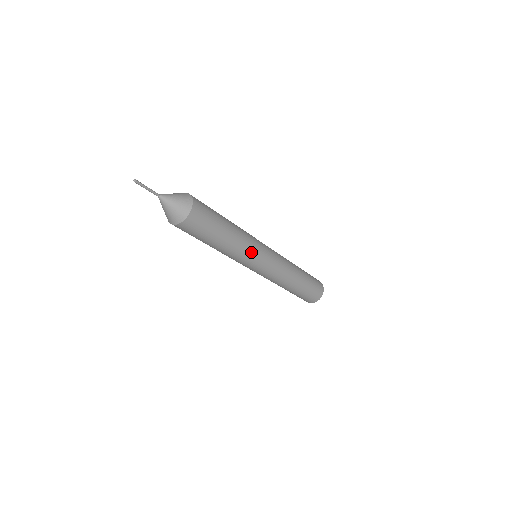
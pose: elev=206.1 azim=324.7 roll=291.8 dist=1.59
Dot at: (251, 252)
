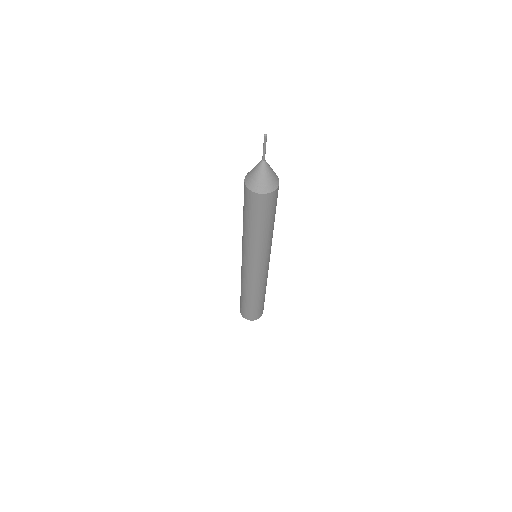
Dot at: (271, 244)
